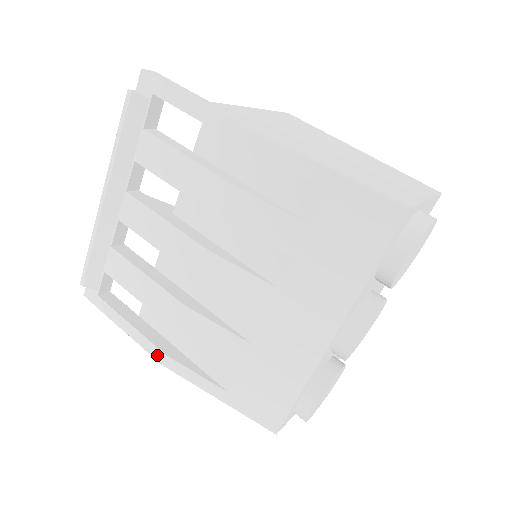
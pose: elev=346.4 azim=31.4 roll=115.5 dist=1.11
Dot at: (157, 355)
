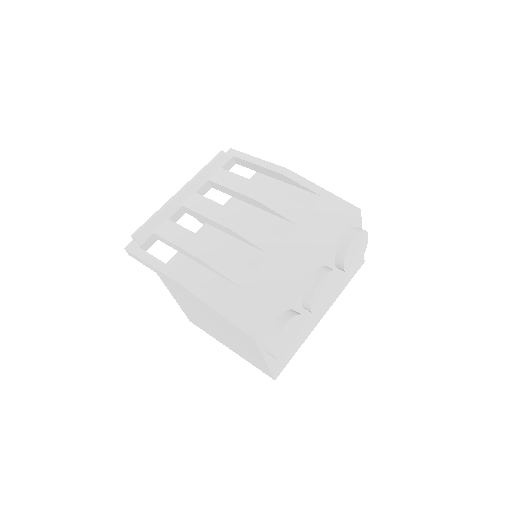
Dot at: (177, 277)
